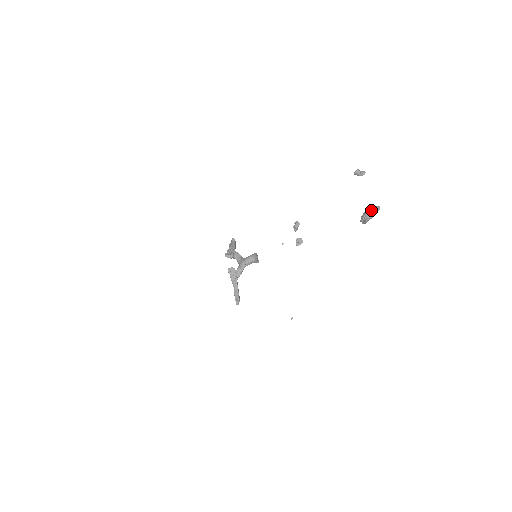
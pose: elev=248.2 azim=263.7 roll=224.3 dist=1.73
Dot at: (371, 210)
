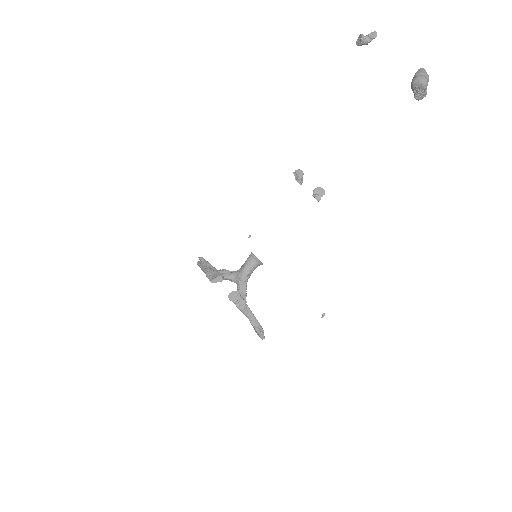
Dot at: (419, 75)
